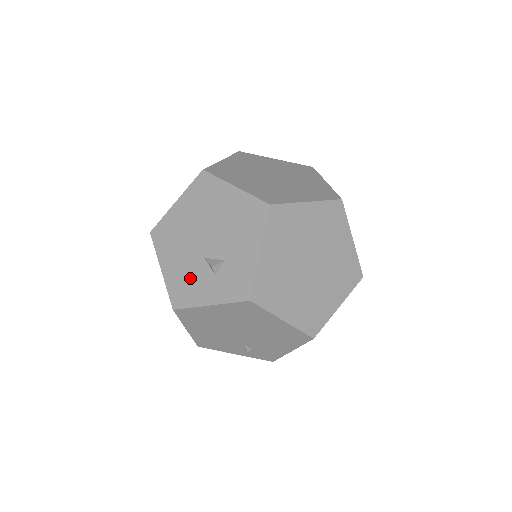
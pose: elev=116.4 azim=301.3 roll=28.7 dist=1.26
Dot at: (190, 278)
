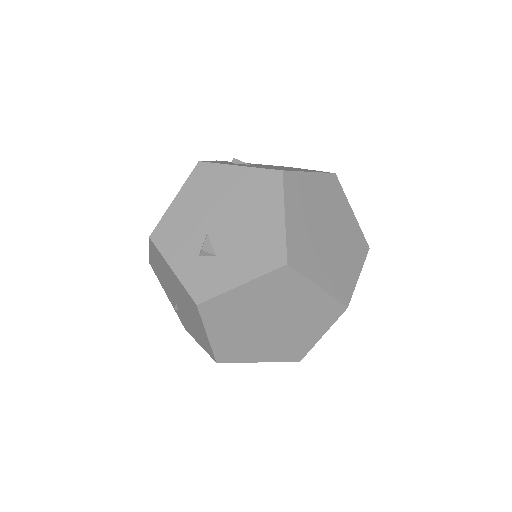
Dot at: (183, 233)
